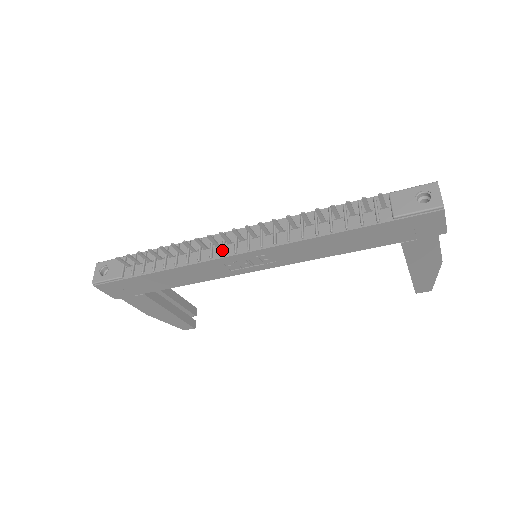
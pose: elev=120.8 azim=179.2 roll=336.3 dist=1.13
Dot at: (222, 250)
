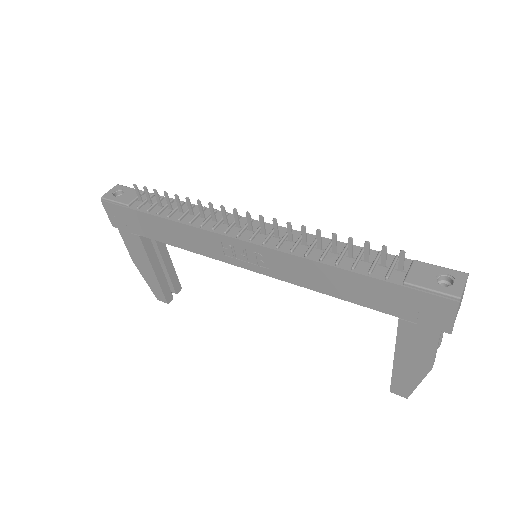
Dot at: (227, 228)
